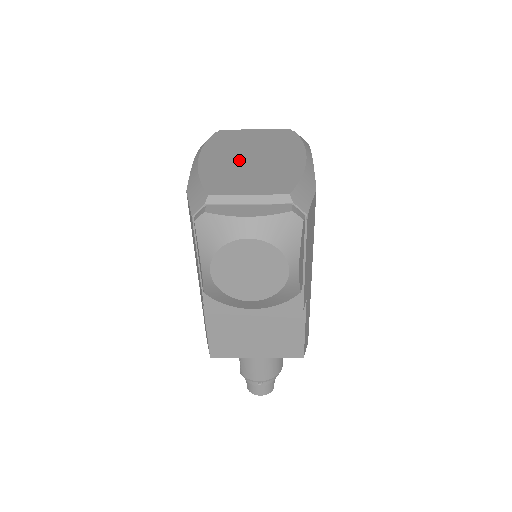
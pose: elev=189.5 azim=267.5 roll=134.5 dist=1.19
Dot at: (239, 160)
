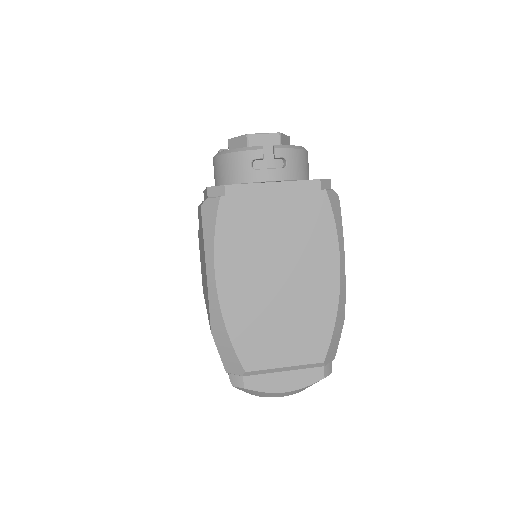
Dot at: (265, 288)
